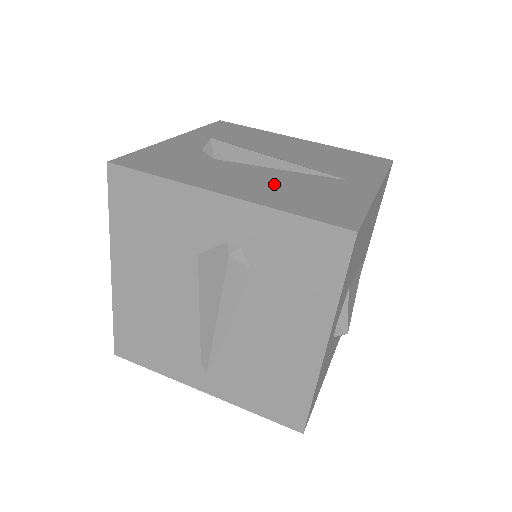
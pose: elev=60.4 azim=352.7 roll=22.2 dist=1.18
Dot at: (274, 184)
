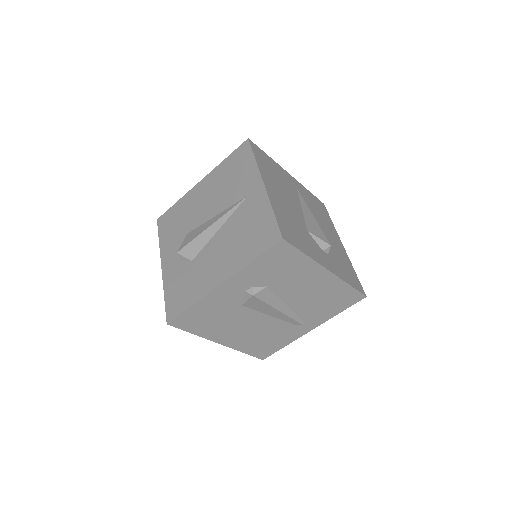
Dot at: (228, 247)
